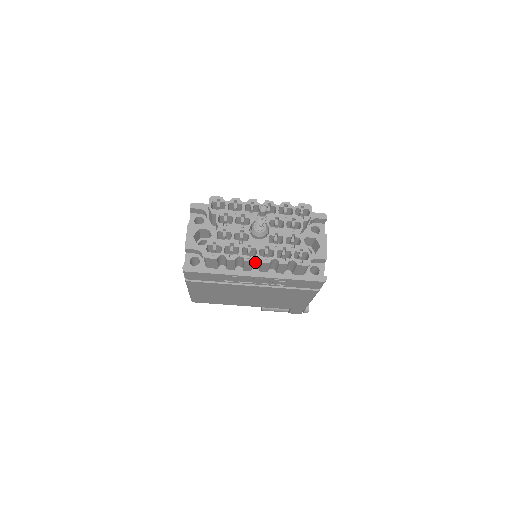
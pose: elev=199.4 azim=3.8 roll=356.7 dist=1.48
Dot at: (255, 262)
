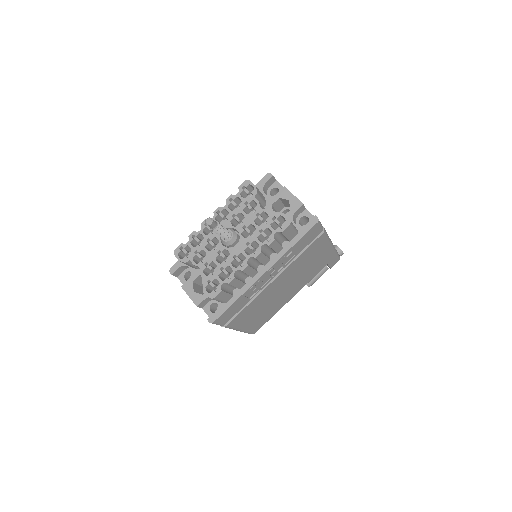
Dot at: (252, 263)
